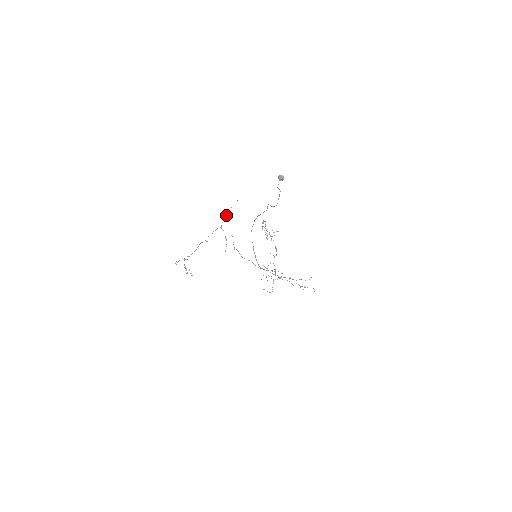
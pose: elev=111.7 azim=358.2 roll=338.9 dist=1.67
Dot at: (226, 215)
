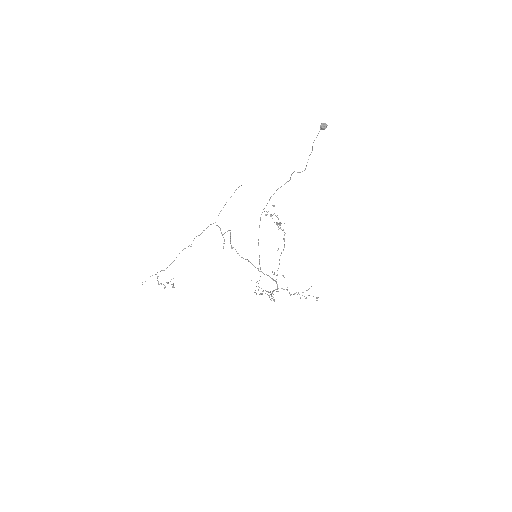
Dot at: occluded
